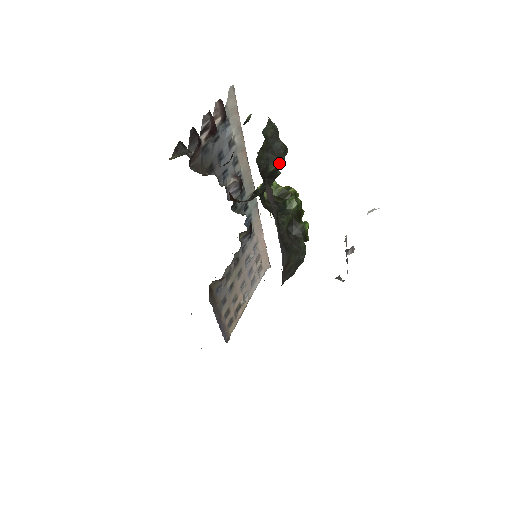
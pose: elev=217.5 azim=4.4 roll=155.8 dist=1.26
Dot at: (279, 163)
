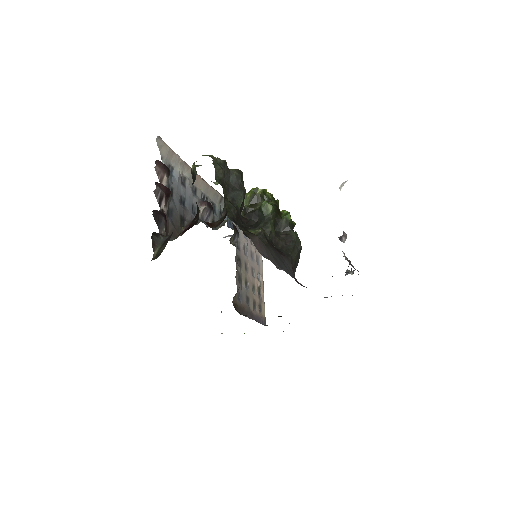
Dot at: (243, 194)
